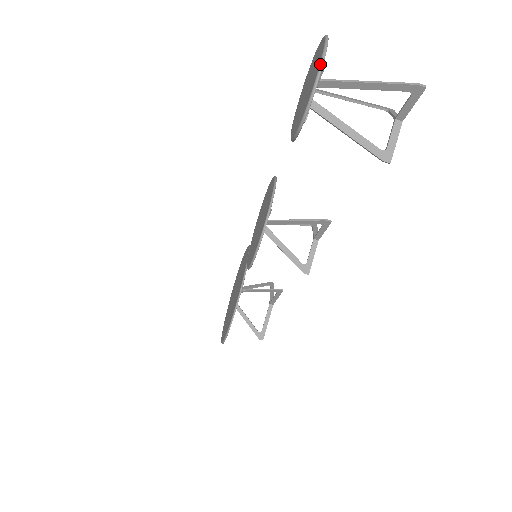
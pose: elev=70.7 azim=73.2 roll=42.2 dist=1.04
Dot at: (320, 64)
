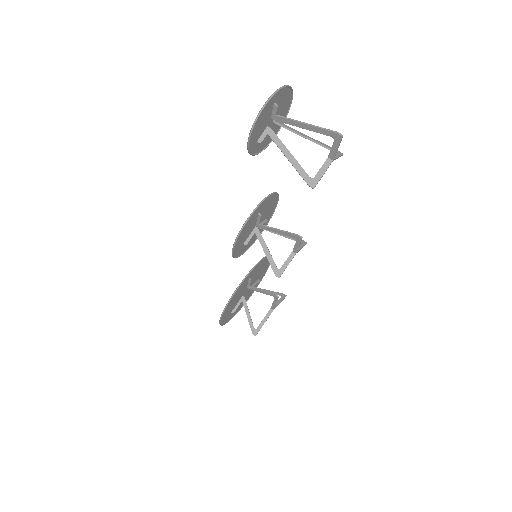
Dot at: (266, 102)
